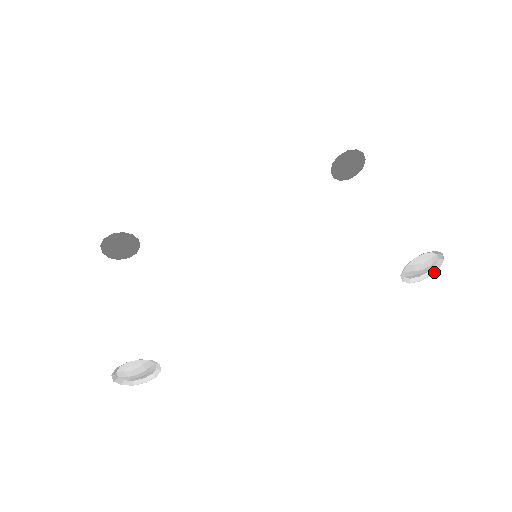
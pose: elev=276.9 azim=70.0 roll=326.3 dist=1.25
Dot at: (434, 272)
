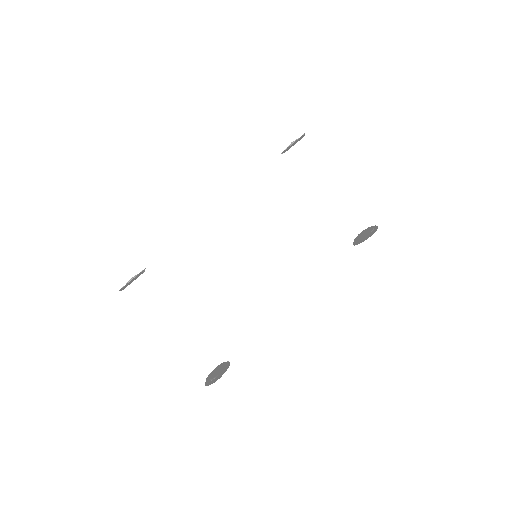
Dot at: (367, 229)
